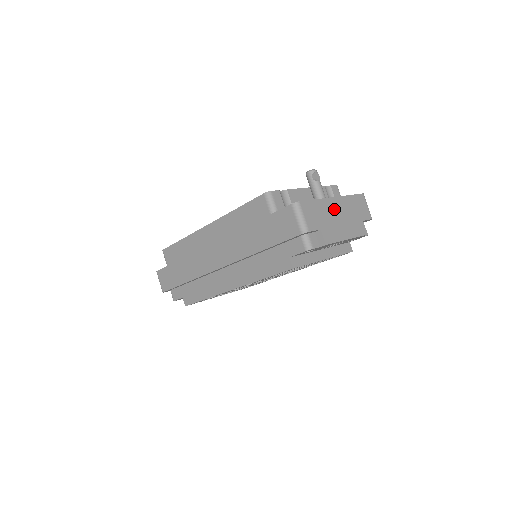
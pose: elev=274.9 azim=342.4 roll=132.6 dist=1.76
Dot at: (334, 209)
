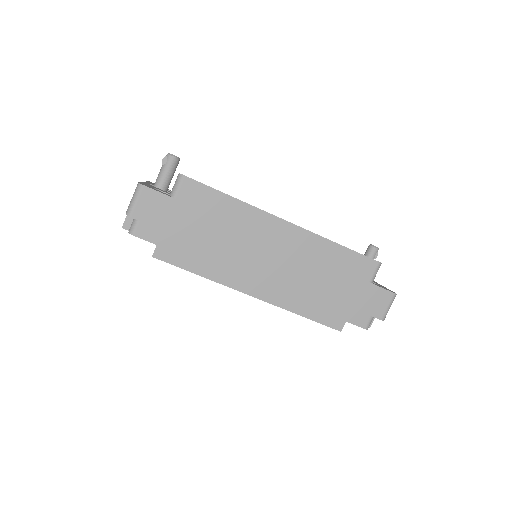
Dot at: occluded
